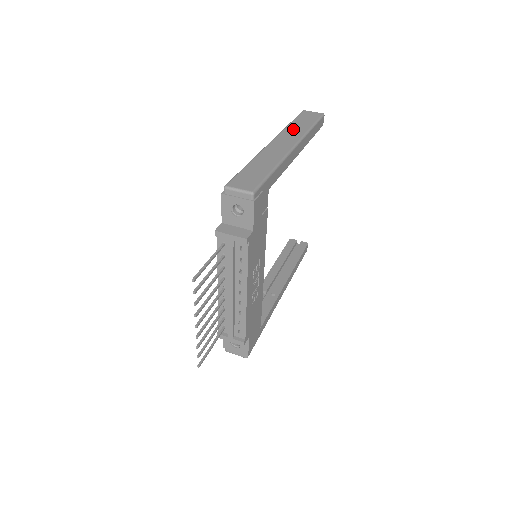
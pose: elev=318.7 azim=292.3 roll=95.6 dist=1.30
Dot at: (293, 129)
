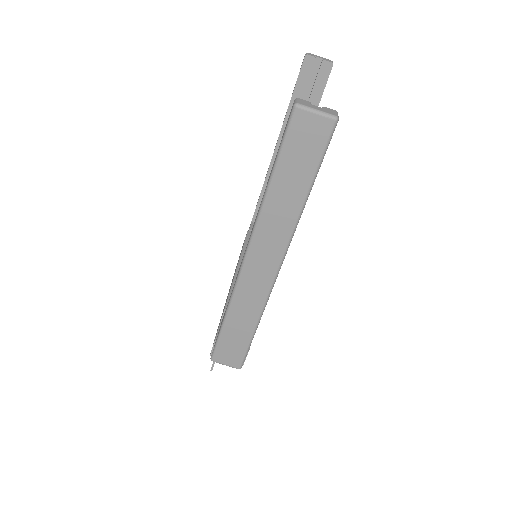
Dot at: (275, 213)
